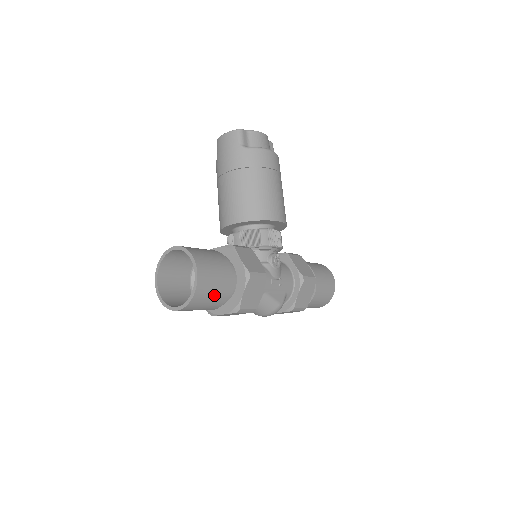
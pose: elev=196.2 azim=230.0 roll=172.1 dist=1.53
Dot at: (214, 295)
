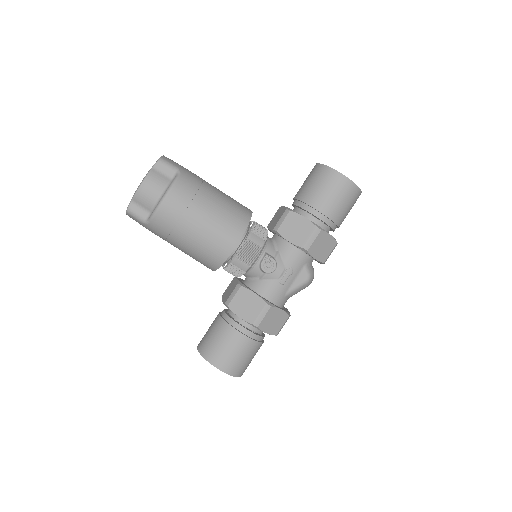
Dot at: (248, 357)
